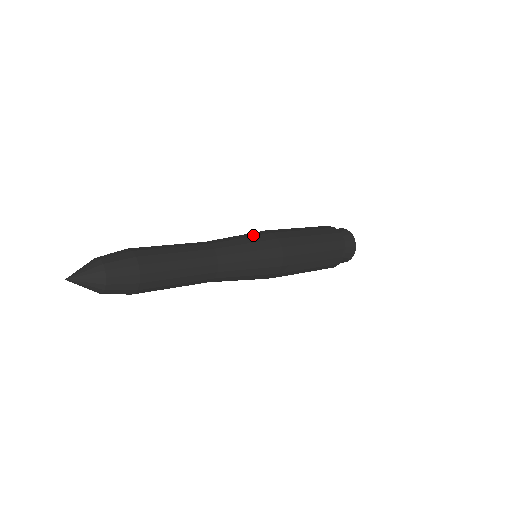
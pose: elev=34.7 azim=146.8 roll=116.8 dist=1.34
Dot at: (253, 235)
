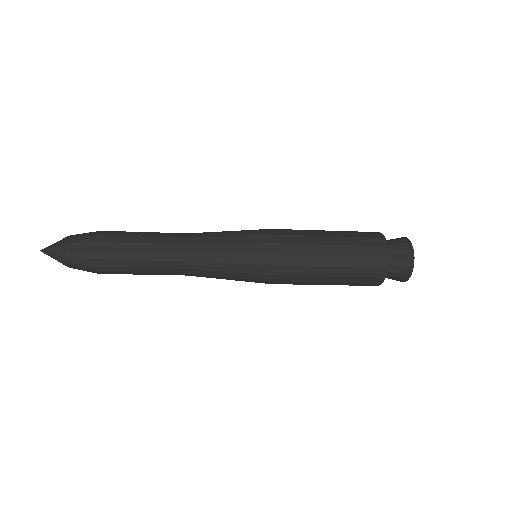
Dot at: (246, 230)
